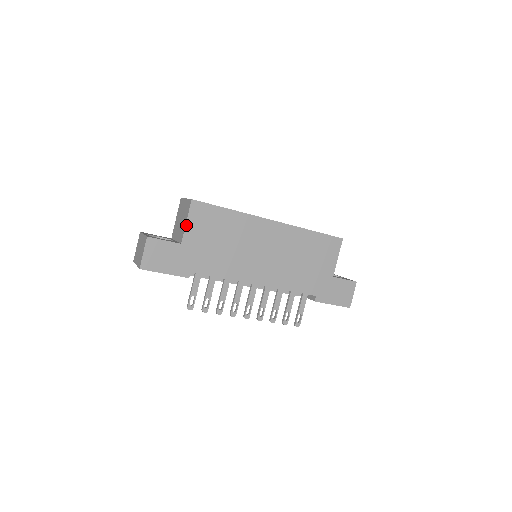
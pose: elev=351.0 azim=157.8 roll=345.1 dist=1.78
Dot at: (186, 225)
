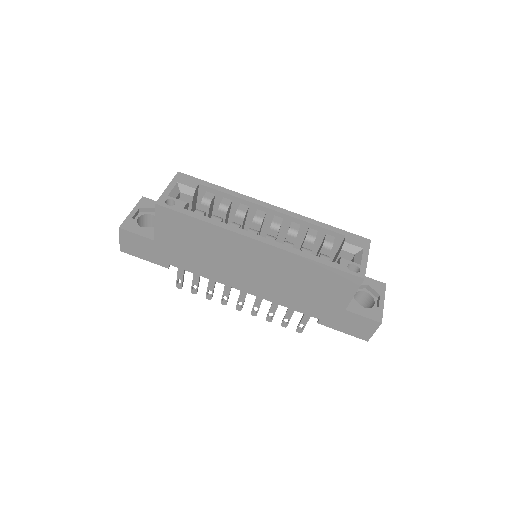
Dot at: (155, 226)
